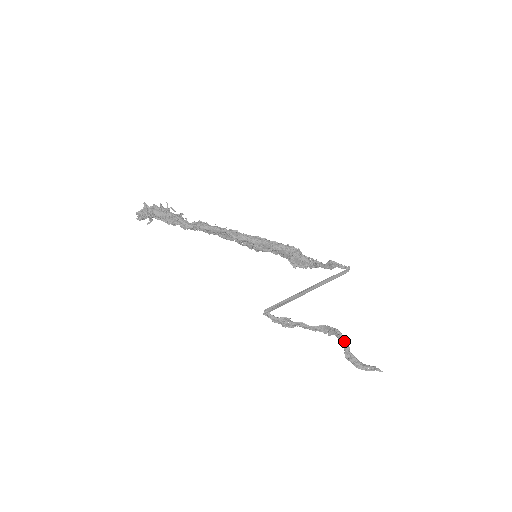
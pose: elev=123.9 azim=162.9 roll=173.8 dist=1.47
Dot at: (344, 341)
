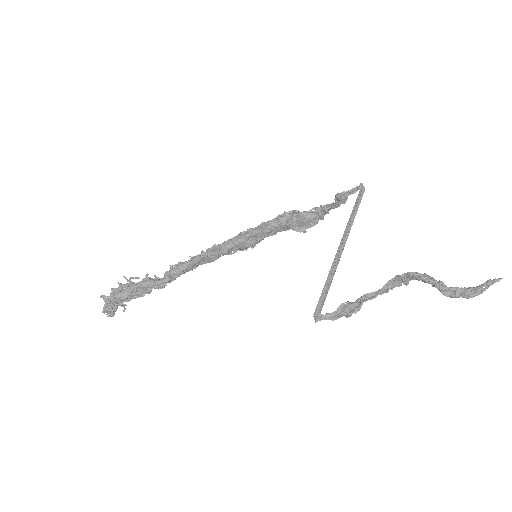
Dot at: (430, 280)
